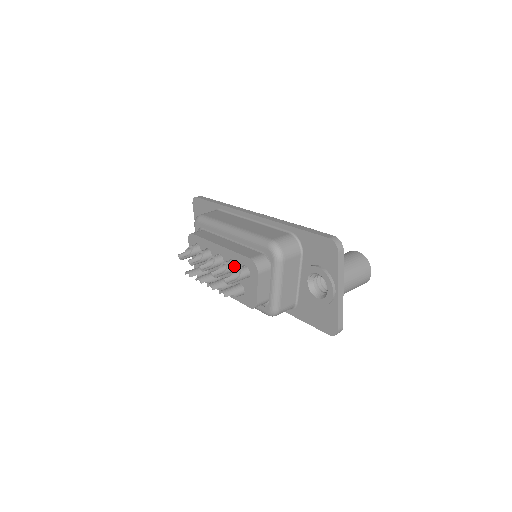
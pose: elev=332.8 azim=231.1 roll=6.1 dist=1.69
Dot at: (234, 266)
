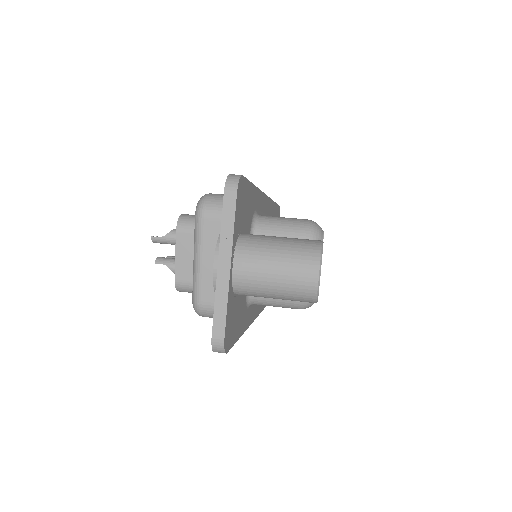
Dot at: occluded
